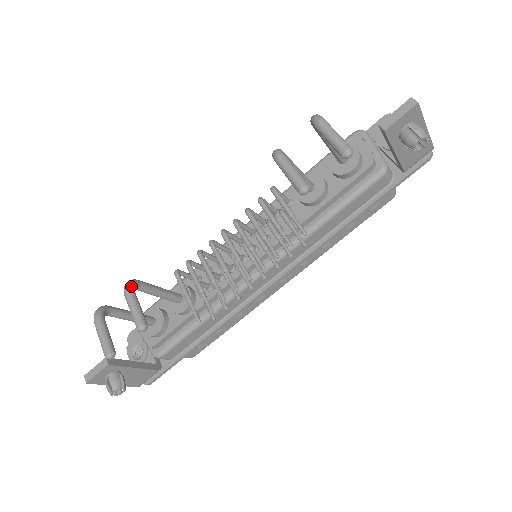
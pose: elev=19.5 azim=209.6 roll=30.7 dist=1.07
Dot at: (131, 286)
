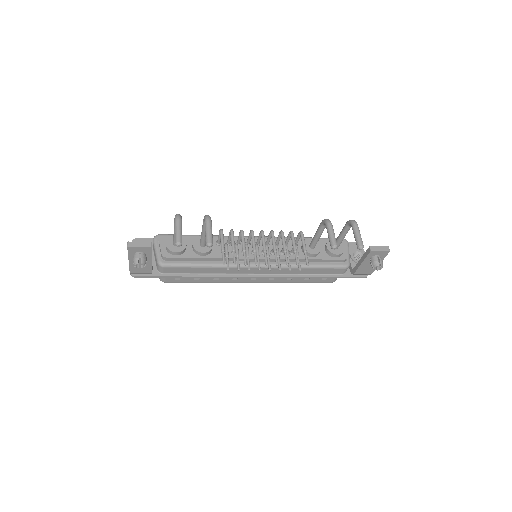
Dot at: occluded
